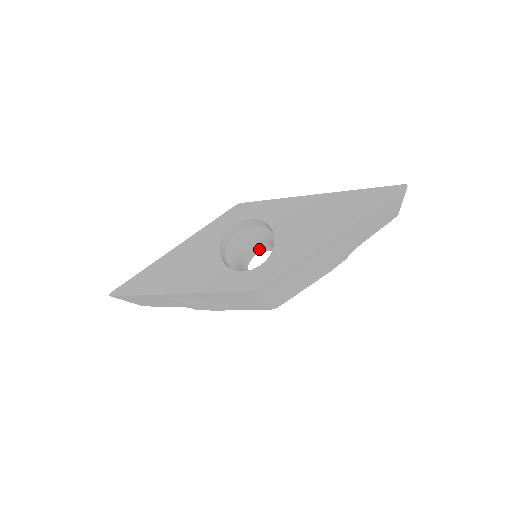
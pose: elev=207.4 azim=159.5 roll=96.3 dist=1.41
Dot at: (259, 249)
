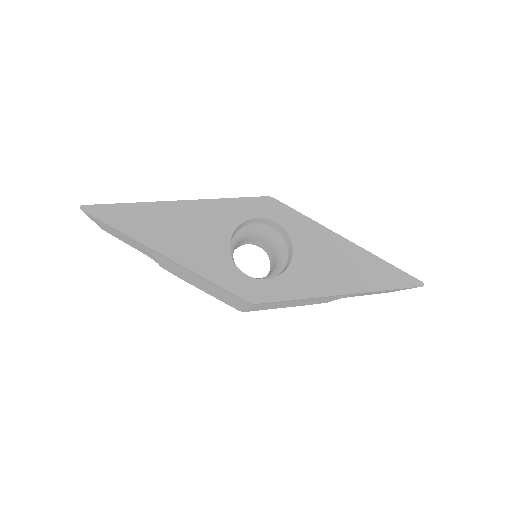
Dot at: (254, 242)
